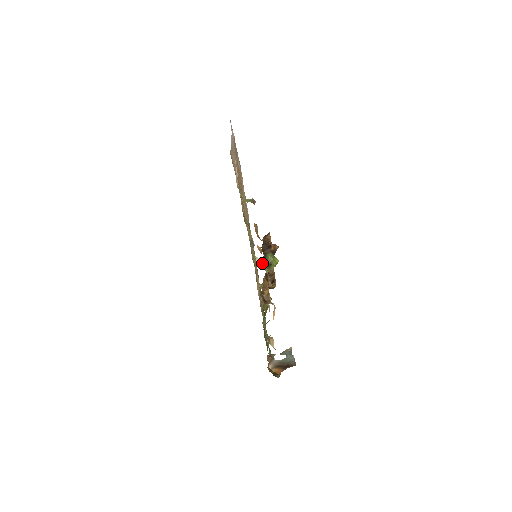
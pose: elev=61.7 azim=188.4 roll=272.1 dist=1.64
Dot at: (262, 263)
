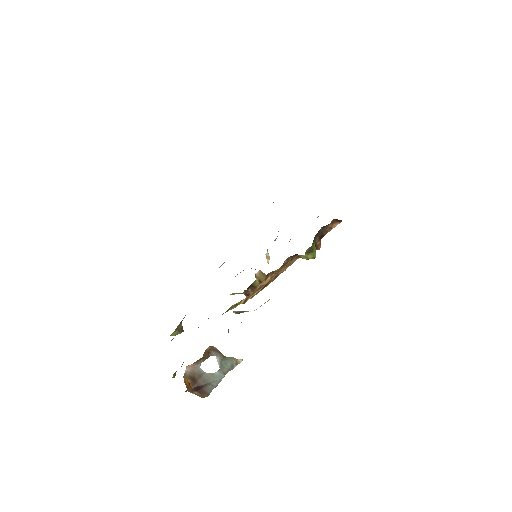
Dot at: (268, 261)
